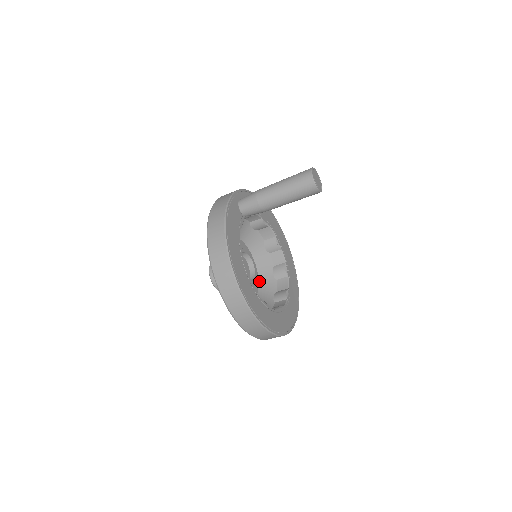
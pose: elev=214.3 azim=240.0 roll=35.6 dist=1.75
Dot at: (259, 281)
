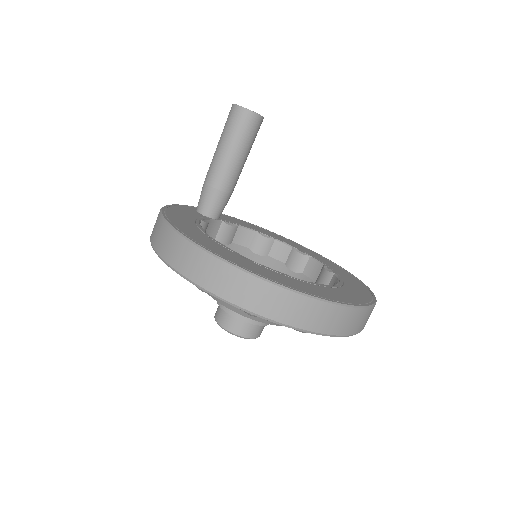
Dot at: occluded
